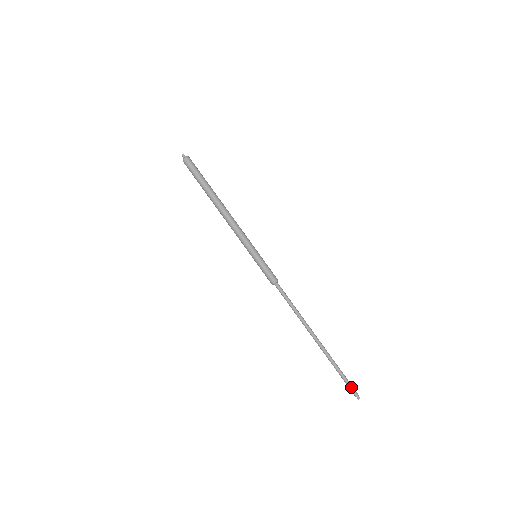
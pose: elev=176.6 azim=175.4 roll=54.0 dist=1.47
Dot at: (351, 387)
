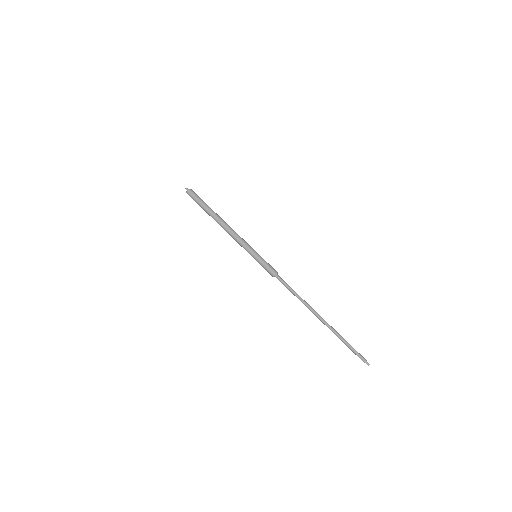
Dot at: (358, 356)
